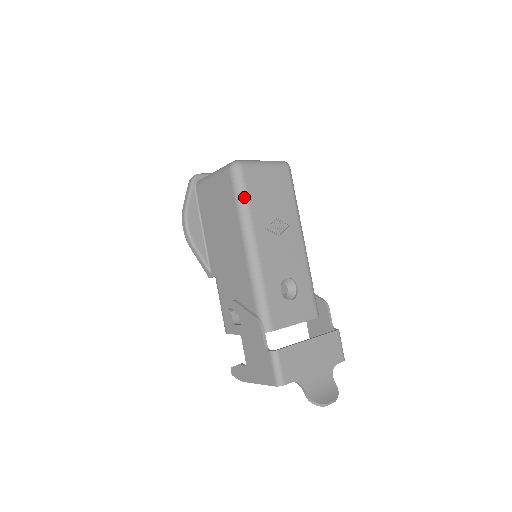
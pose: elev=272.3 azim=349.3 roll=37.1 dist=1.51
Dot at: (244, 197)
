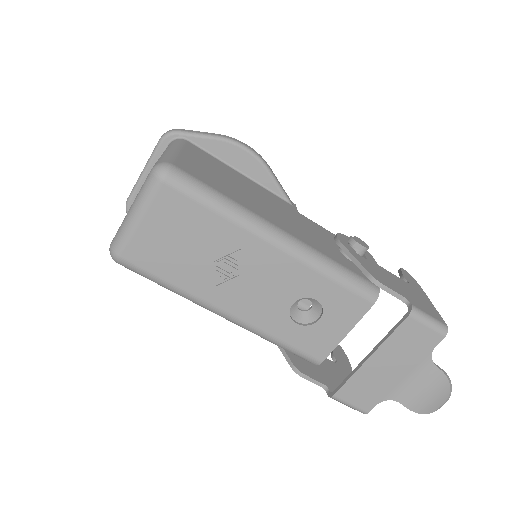
Dot at: (159, 282)
